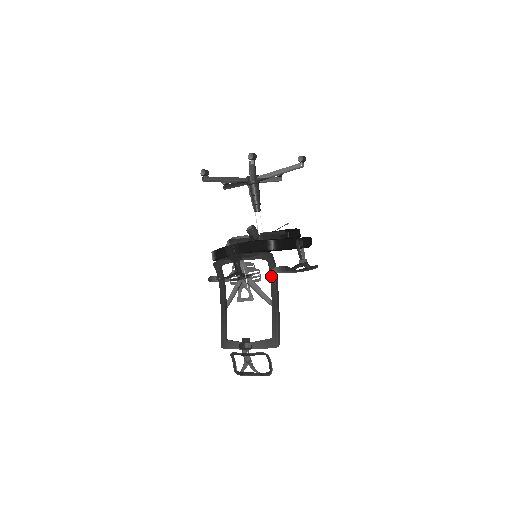
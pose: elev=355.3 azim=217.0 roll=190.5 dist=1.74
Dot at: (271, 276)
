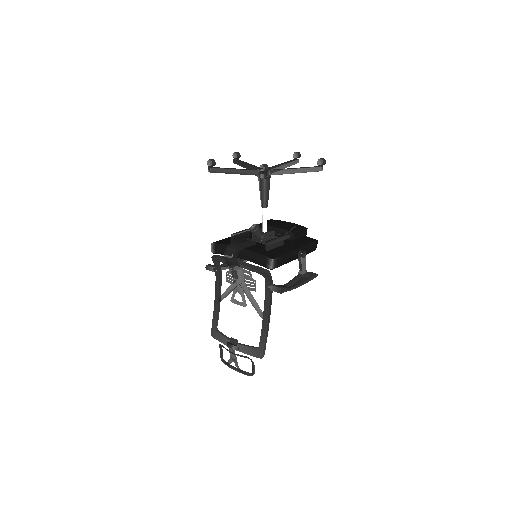
Dot at: (266, 291)
